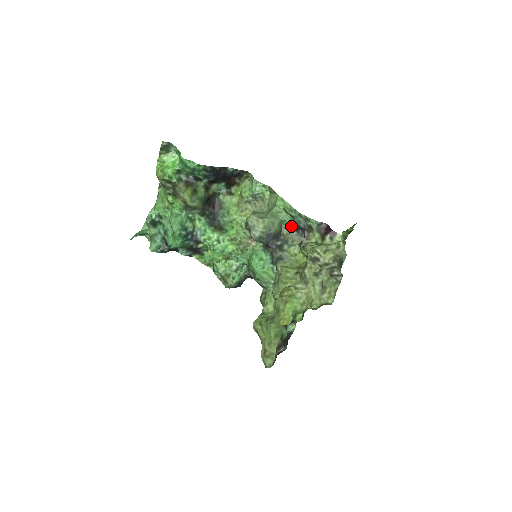
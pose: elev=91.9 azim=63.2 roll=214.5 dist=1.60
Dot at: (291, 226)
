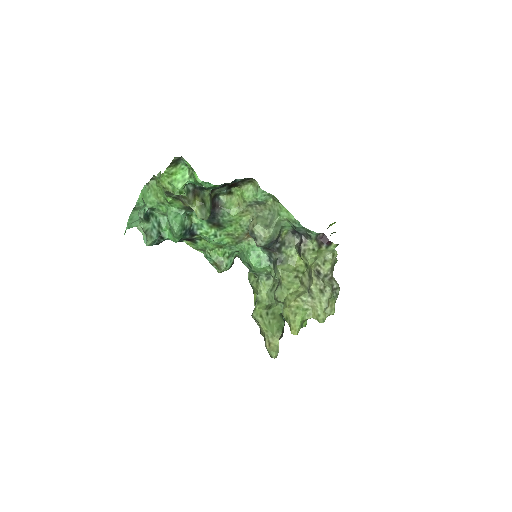
Dot at: (289, 229)
